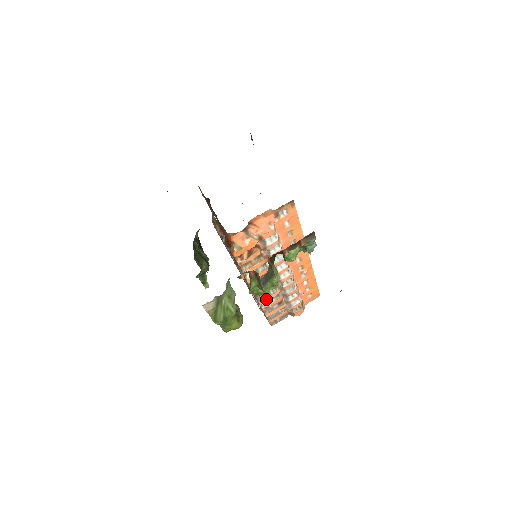
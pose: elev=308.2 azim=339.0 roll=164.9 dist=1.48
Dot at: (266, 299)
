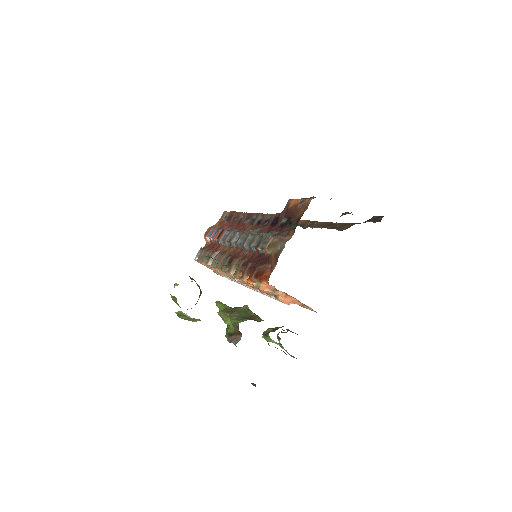
Dot at: (218, 271)
